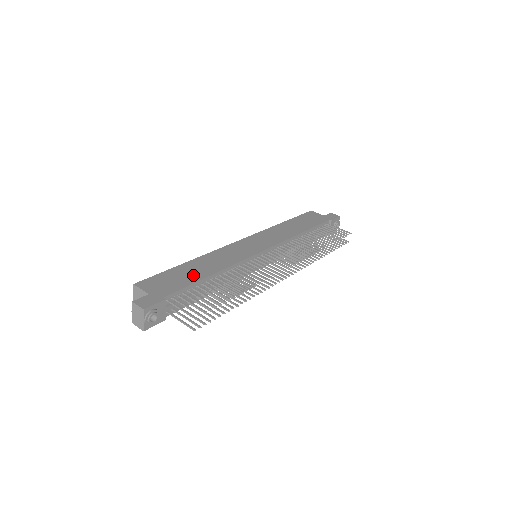
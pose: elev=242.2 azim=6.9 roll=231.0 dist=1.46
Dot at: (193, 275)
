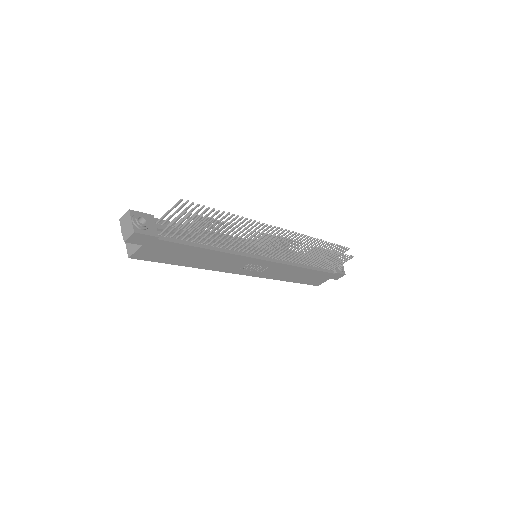
Dot at: occluded
